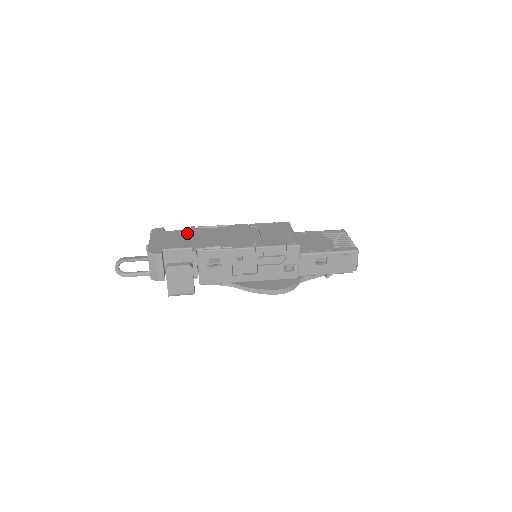
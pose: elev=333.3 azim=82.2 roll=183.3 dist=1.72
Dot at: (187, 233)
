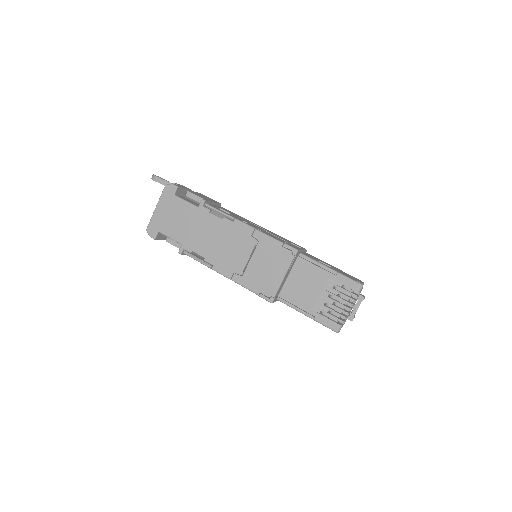
Dot at: (190, 213)
